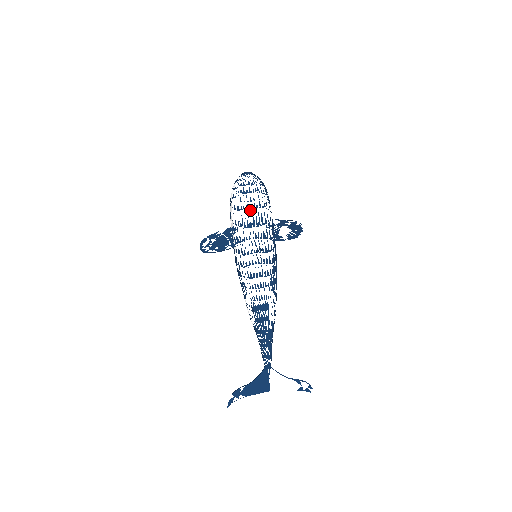
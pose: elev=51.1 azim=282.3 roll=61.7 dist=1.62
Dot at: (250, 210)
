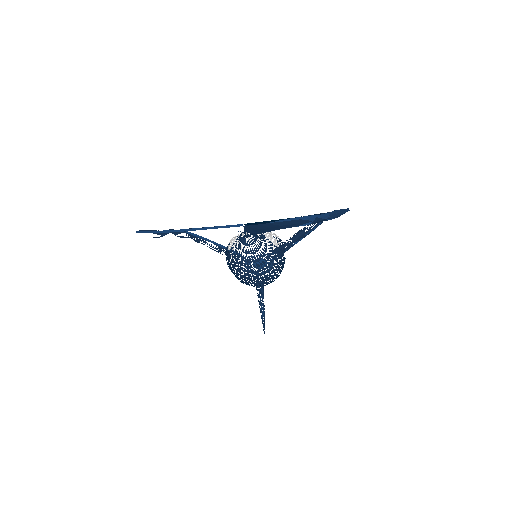
Dot at: occluded
